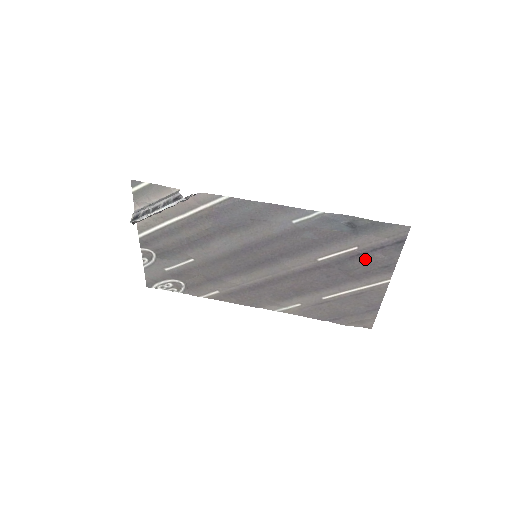
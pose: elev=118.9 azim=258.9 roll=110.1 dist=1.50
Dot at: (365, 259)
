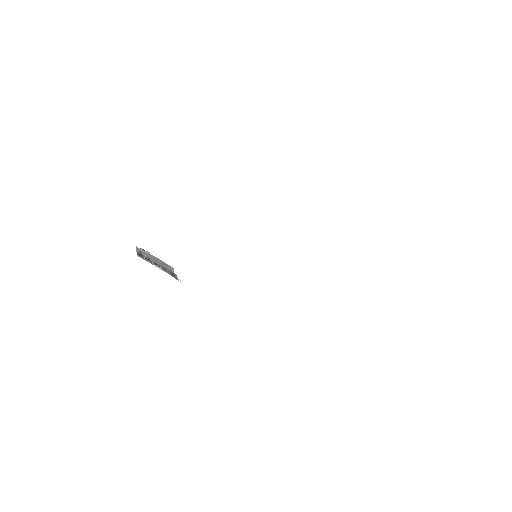
Dot at: occluded
